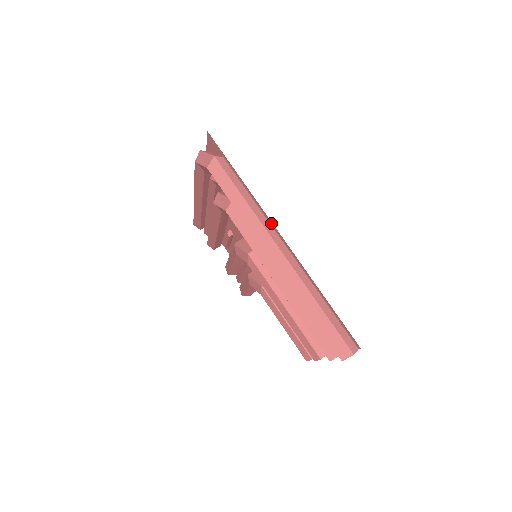
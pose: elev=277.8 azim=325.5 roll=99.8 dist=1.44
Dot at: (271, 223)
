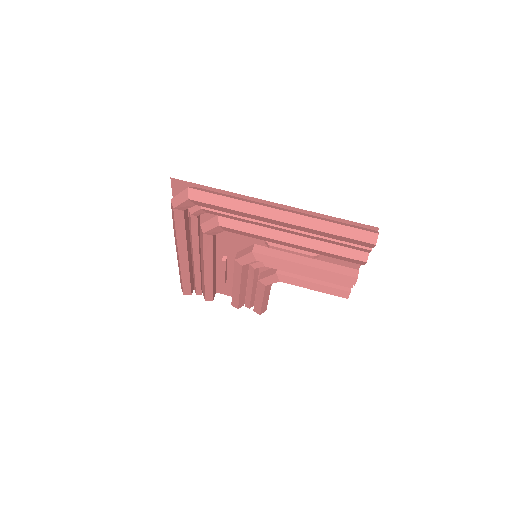
Dot at: (259, 200)
